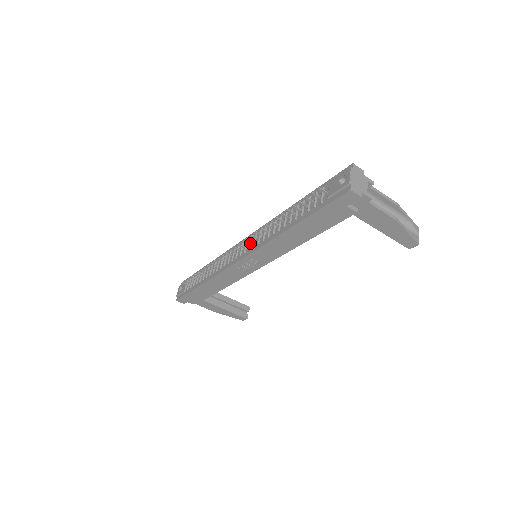
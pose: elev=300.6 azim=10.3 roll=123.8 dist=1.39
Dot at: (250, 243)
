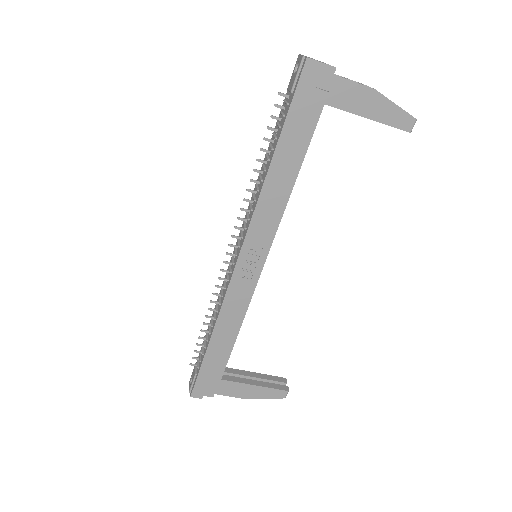
Dot at: (241, 233)
